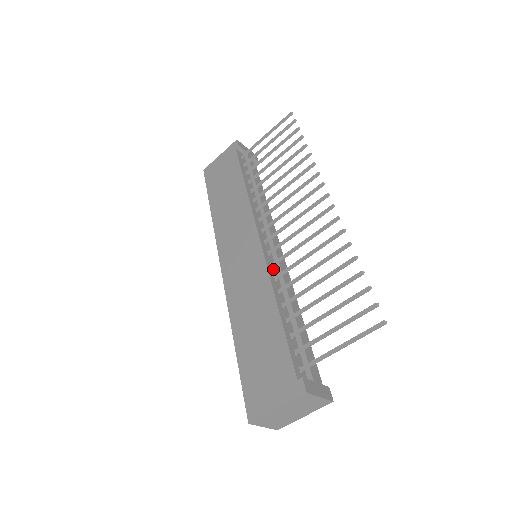
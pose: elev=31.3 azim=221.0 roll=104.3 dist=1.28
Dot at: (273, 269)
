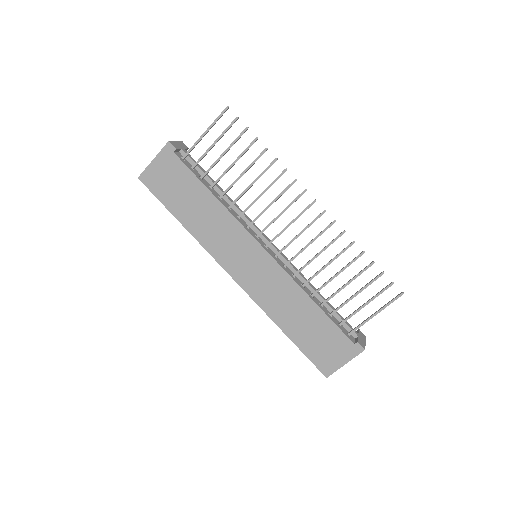
Dot at: (287, 269)
